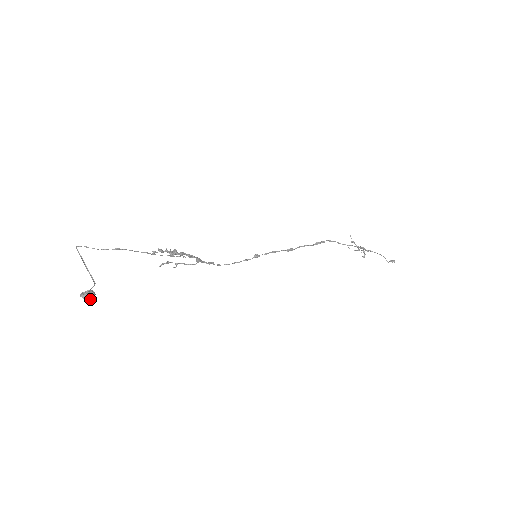
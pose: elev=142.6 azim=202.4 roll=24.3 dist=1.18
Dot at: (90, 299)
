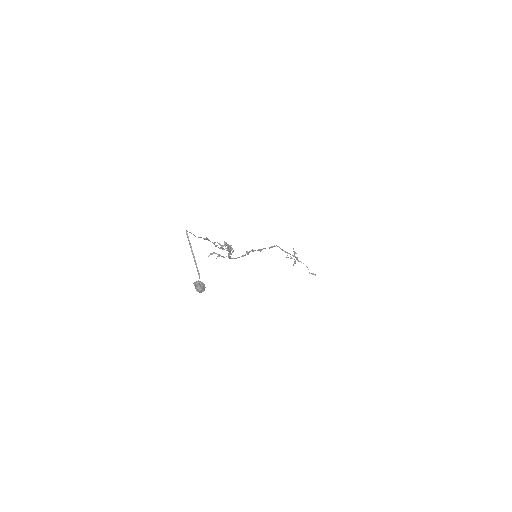
Dot at: (202, 291)
